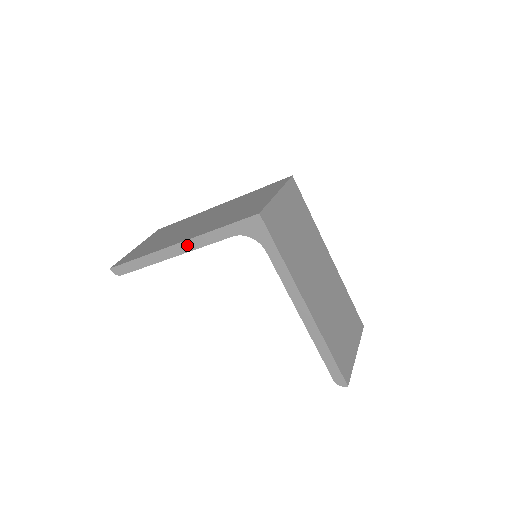
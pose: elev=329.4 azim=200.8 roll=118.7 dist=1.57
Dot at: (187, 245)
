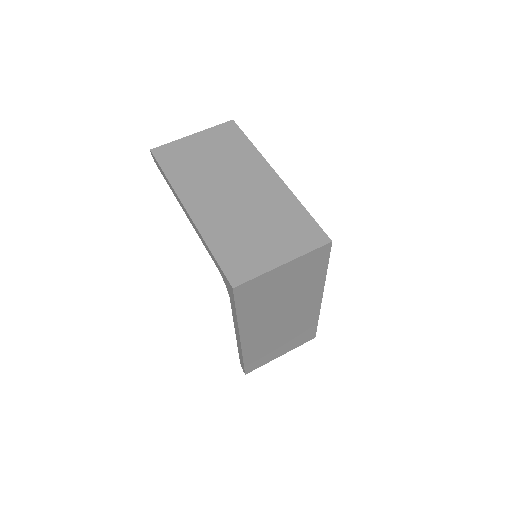
Dot at: (192, 222)
